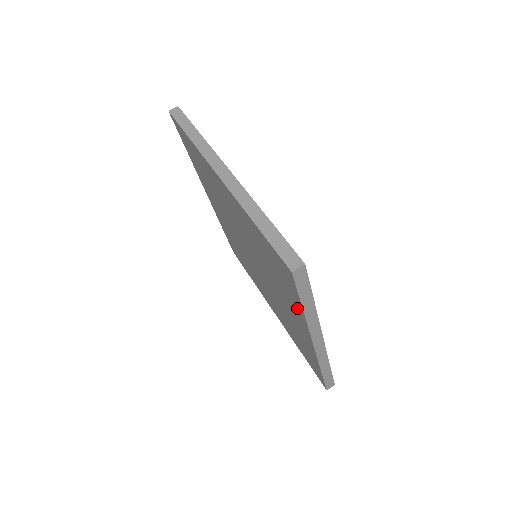
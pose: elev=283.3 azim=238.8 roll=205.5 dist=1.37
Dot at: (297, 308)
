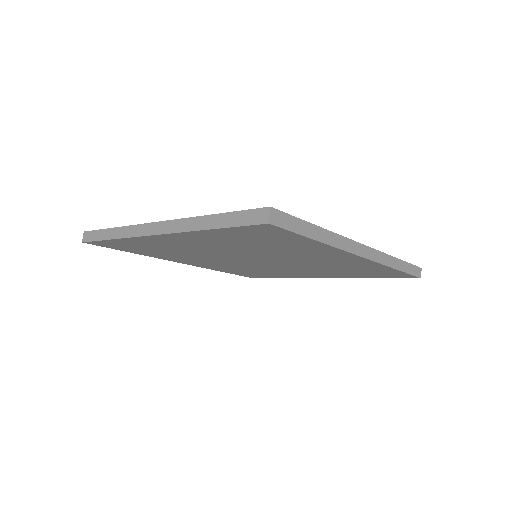
Dot at: (315, 247)
